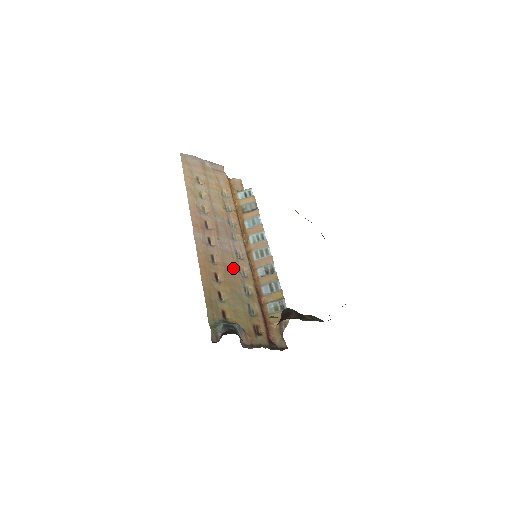
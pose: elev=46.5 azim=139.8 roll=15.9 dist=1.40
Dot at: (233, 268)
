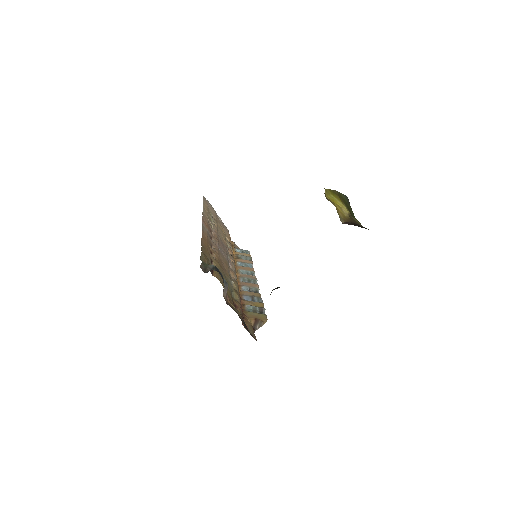
Dot at: (225, 265)
